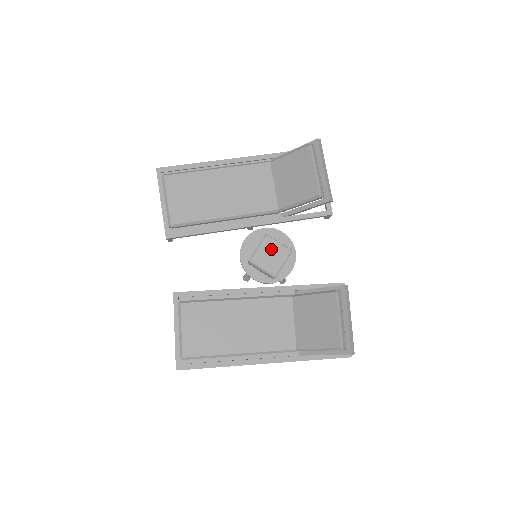
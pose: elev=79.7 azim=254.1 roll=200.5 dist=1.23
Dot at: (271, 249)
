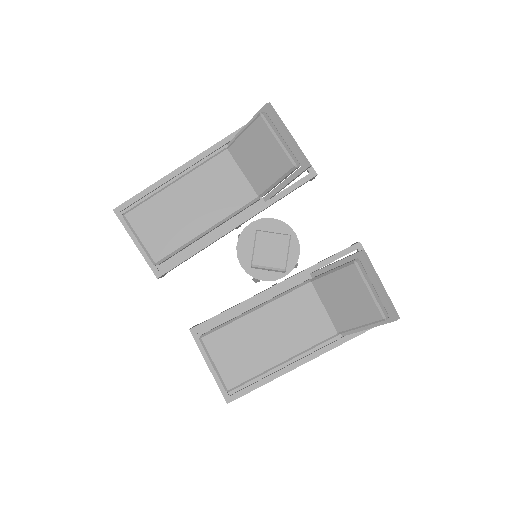
Dot at: (268, 244)
